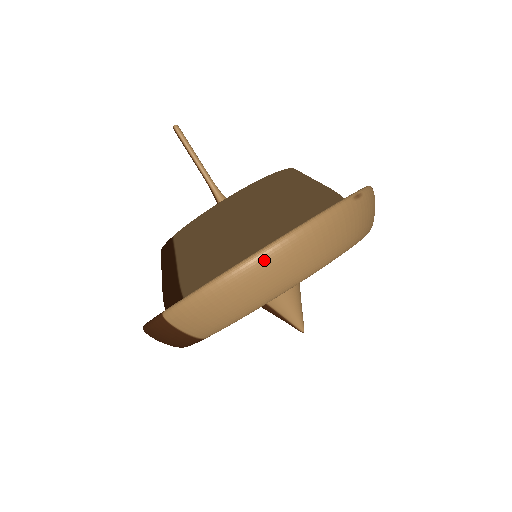
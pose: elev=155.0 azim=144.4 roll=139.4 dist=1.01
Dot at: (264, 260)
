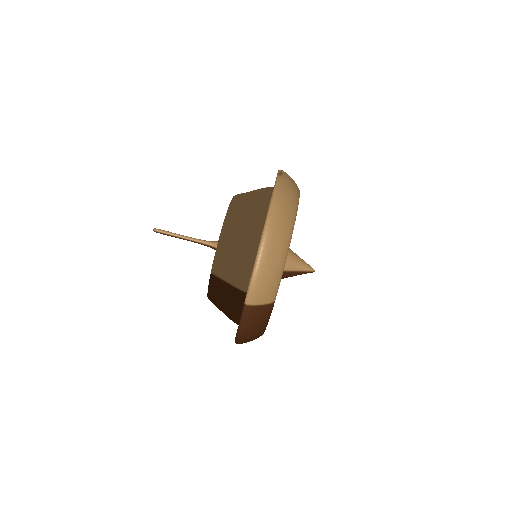
Dot at: (270, 228)
